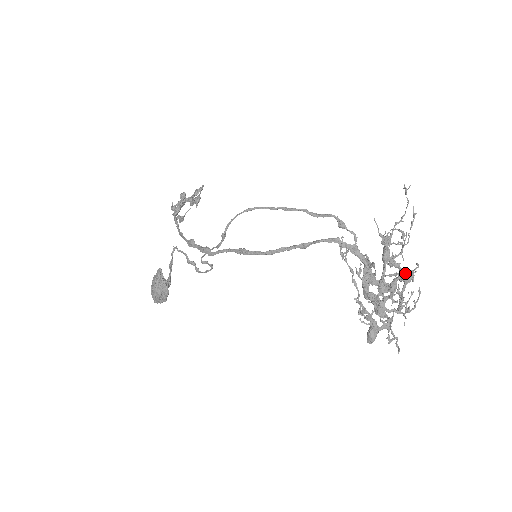
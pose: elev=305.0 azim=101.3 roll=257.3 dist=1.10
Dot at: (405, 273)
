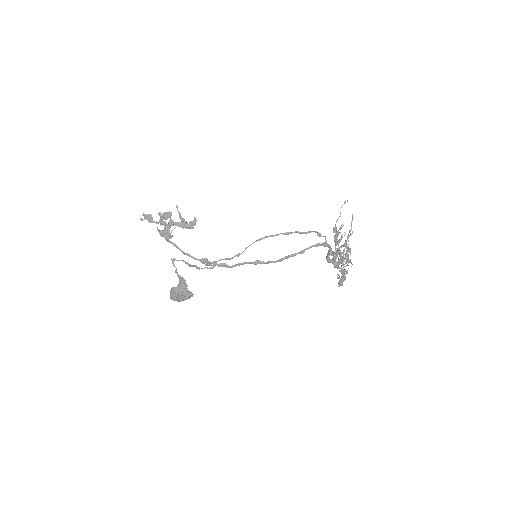
Dot at: (350, 248)
